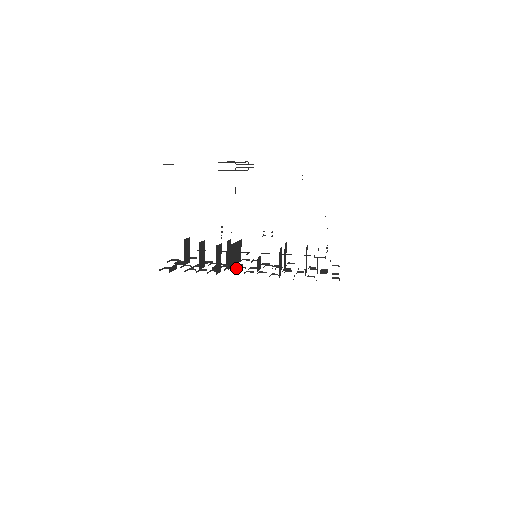
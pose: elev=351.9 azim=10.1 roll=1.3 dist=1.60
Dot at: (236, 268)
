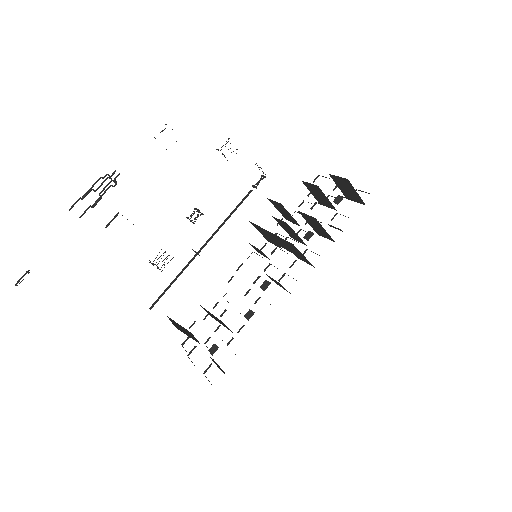
Dot at: occluded
